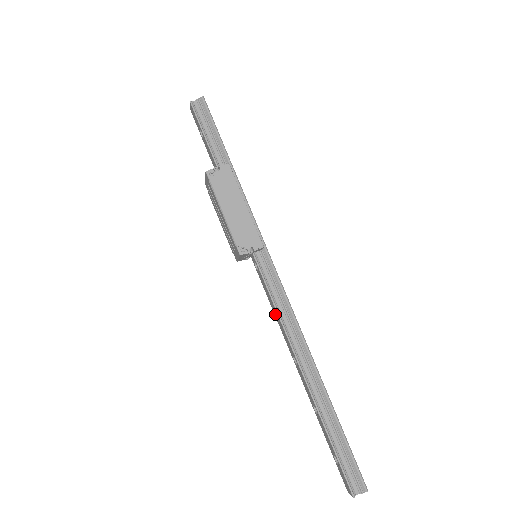
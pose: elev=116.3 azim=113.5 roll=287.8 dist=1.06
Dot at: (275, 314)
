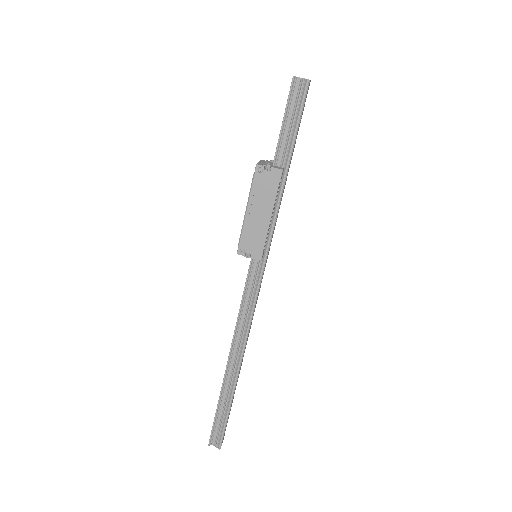
Dot at: occluded
